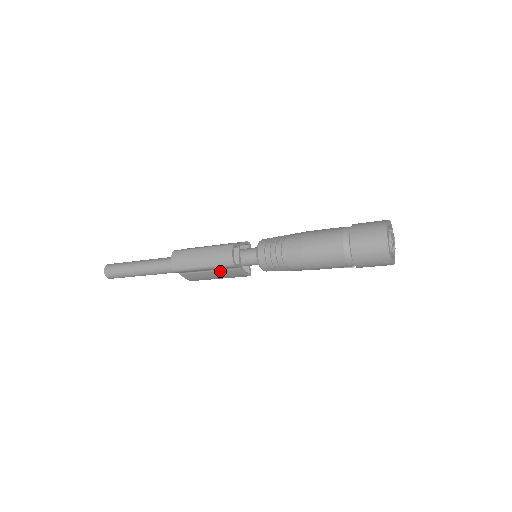
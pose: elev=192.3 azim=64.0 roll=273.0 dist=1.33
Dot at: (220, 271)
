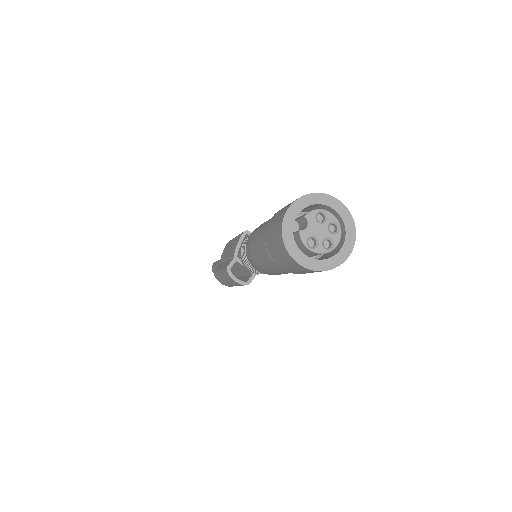
Dot at: occluded
